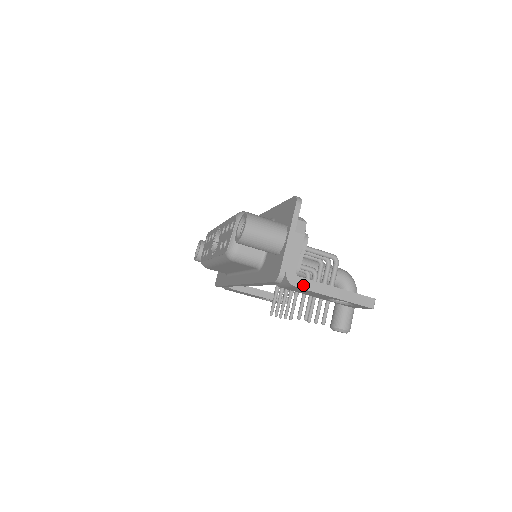
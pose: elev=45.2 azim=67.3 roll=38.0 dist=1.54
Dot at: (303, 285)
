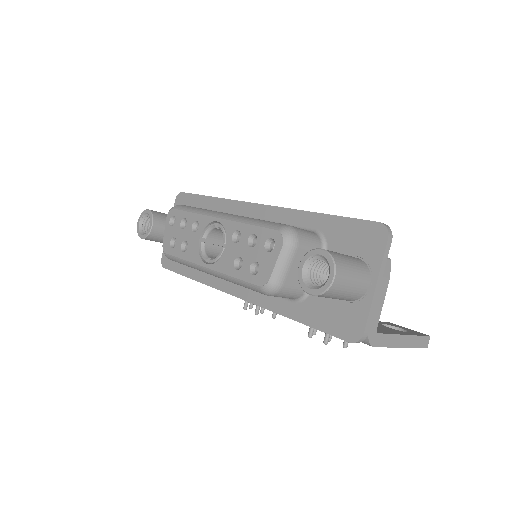
Dot at: (381, 342)
